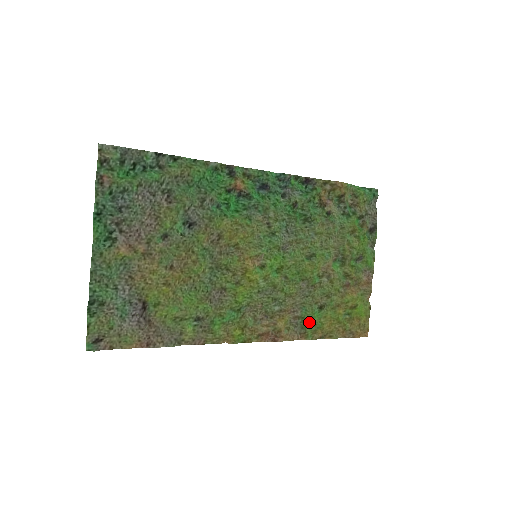
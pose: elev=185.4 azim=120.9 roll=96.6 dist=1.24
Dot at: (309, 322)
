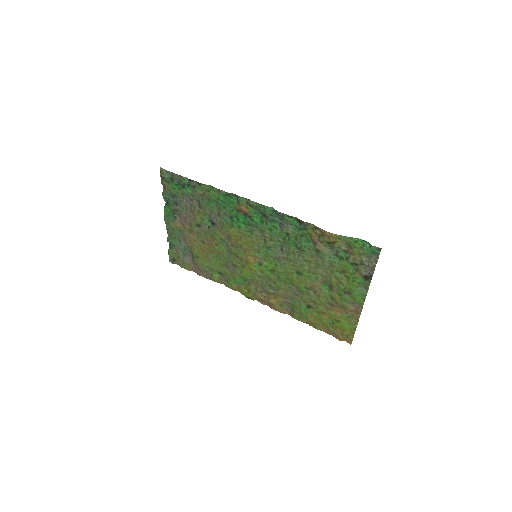
Dot at: (297, 310)
